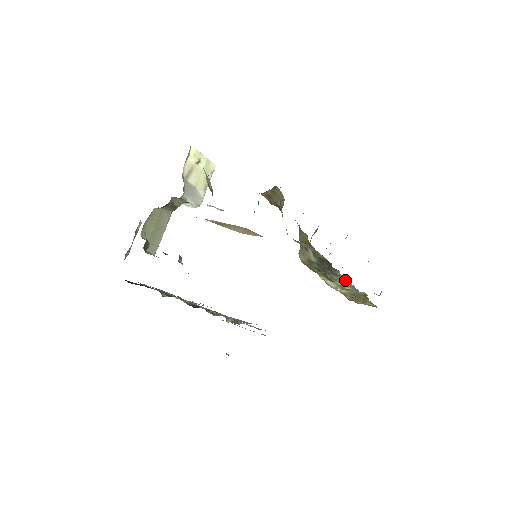
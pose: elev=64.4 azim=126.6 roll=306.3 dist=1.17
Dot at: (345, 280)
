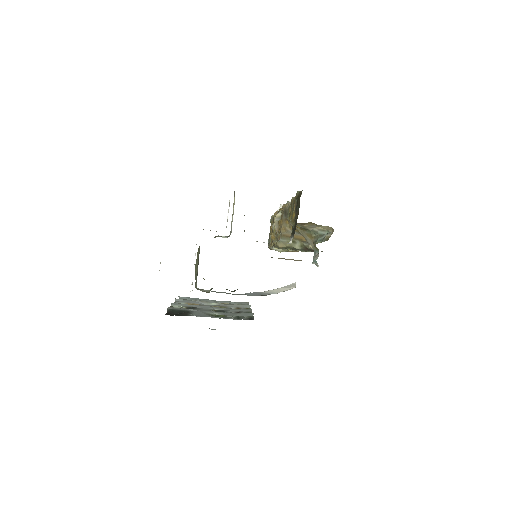
Dot at: occluded
